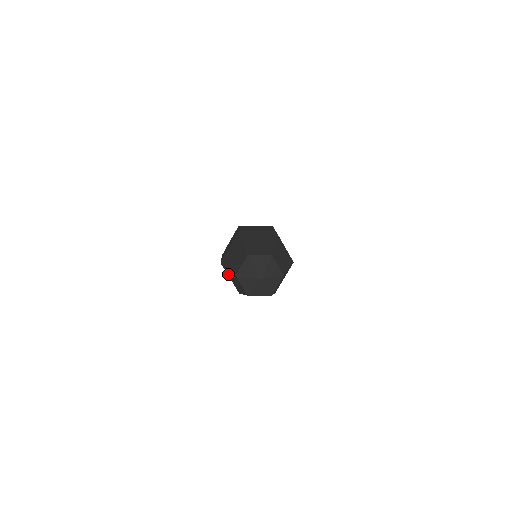
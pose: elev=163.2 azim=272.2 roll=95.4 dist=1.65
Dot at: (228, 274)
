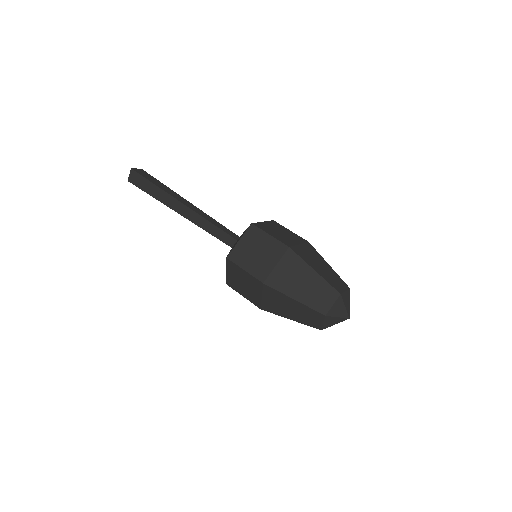
Dot at: (270, 296)
